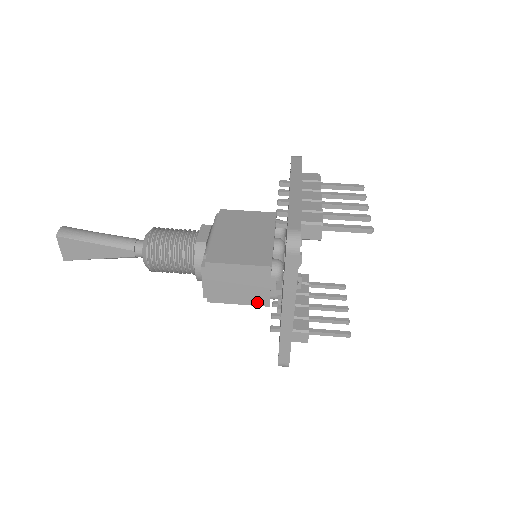
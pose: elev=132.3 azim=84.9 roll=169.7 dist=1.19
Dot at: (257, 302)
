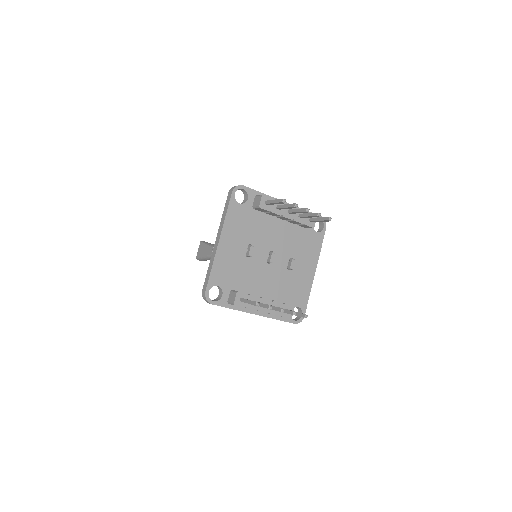
Dot at: occluded
